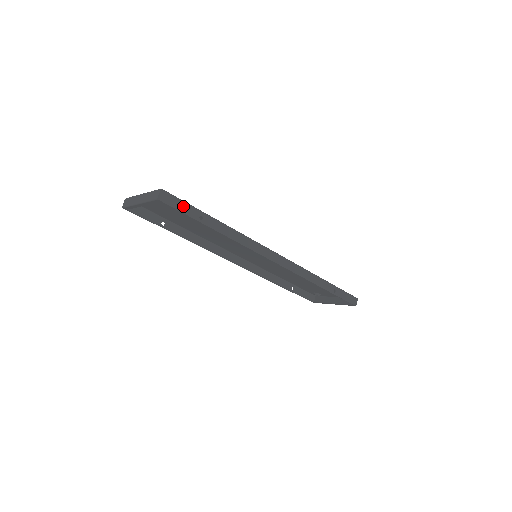
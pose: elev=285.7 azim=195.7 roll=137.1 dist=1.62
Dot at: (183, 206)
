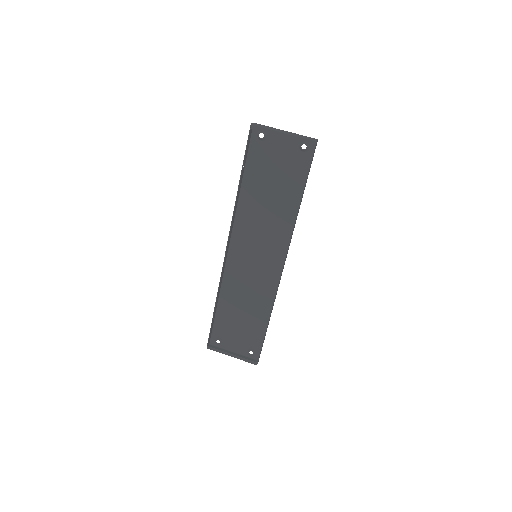
Dot at: occluded
